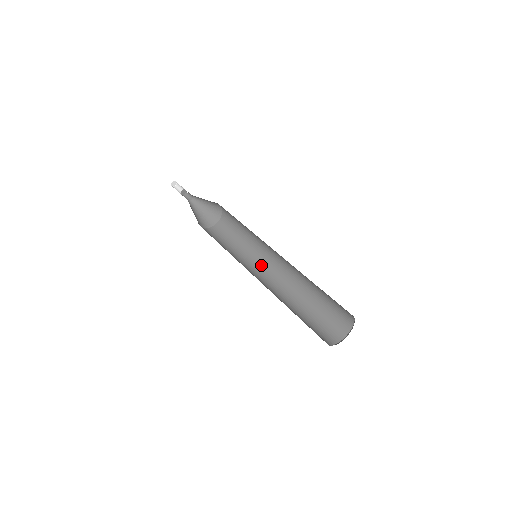
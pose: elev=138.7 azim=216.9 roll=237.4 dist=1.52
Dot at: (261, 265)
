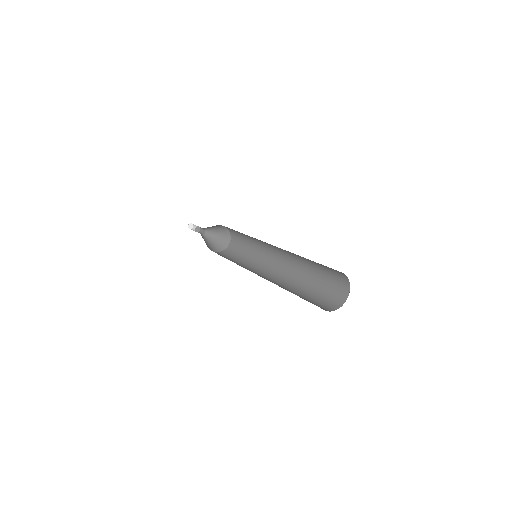
Dot at: (267, 264)
